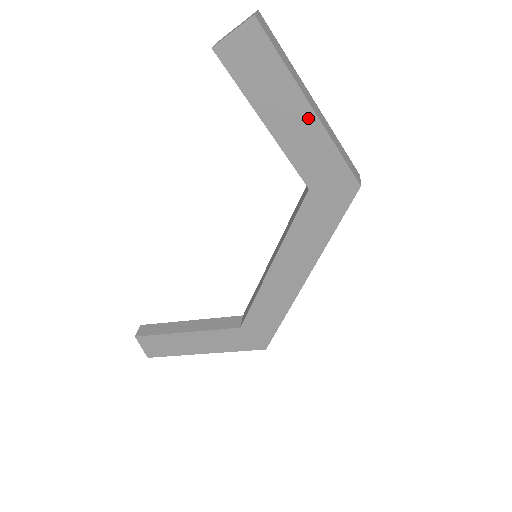
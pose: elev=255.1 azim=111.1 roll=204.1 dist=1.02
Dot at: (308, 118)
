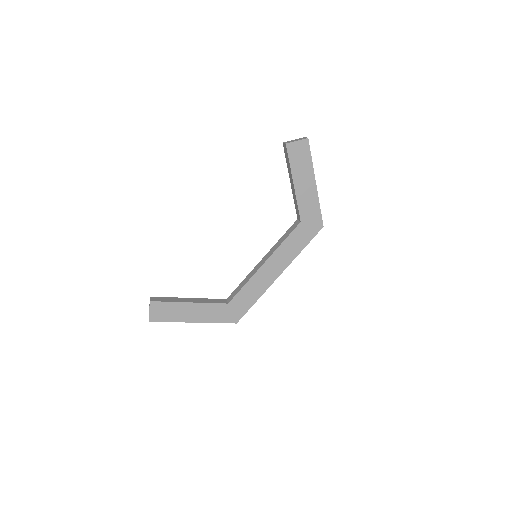
Dot at: (313, 187)
